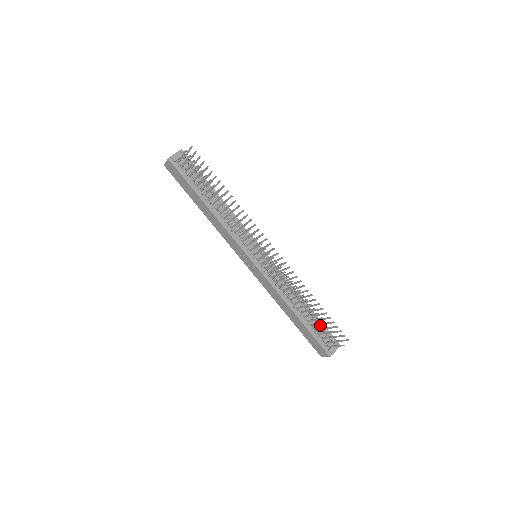
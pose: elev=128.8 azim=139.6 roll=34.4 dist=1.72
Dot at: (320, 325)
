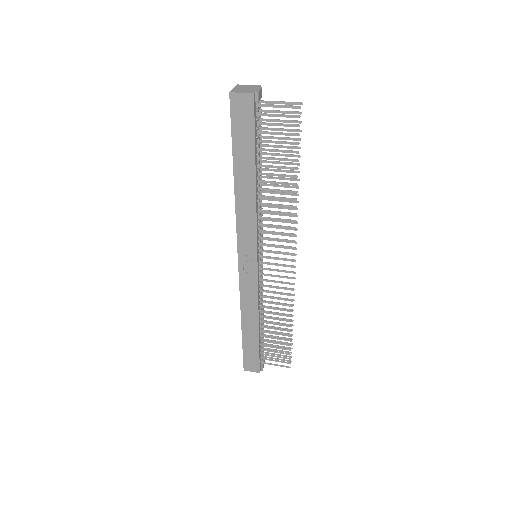
Dot at: (263, 339)
